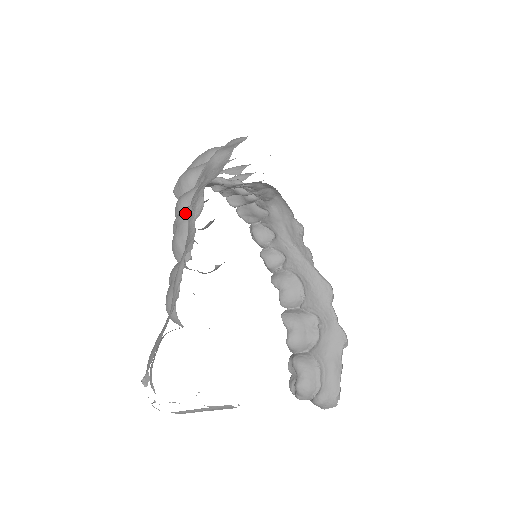
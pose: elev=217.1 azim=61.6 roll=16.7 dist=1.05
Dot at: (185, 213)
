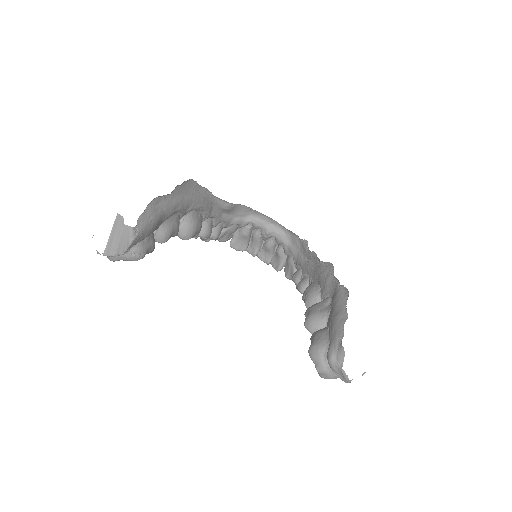
Dot at: occluded
